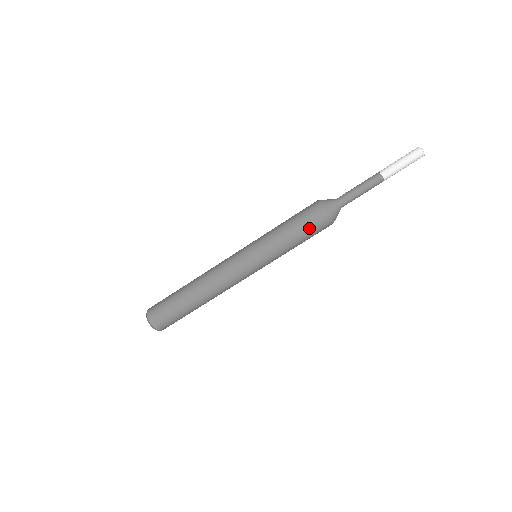
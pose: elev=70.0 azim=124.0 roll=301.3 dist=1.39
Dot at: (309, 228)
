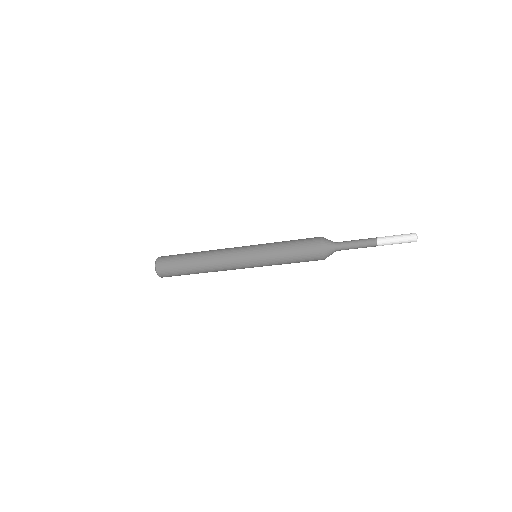
Dot at: (304, 258)
